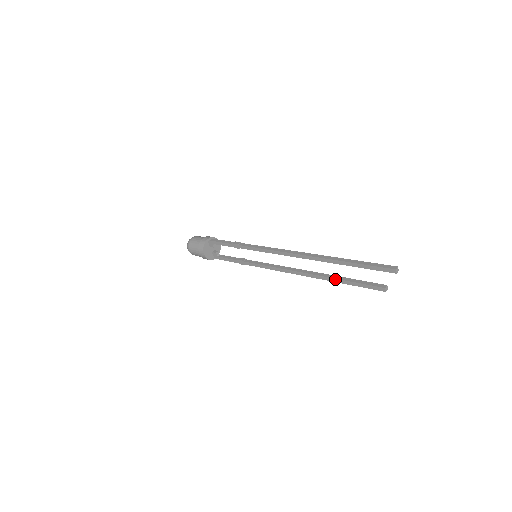
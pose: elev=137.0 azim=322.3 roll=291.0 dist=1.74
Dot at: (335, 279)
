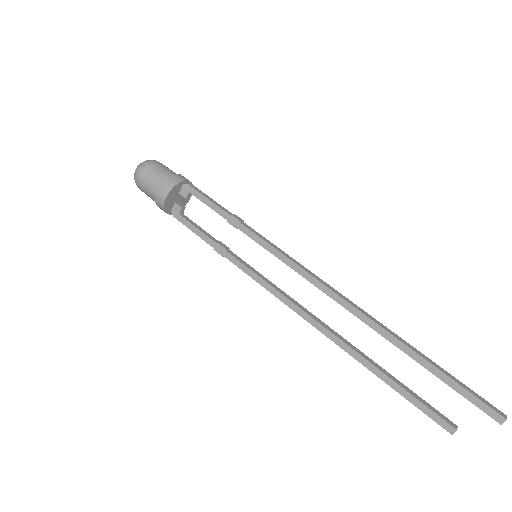
Dot at: (377, 369)
